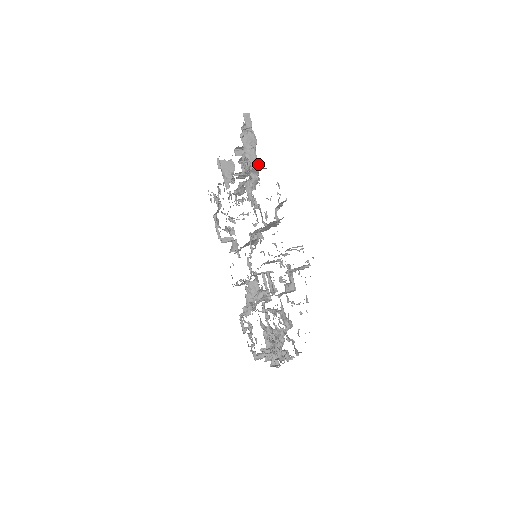
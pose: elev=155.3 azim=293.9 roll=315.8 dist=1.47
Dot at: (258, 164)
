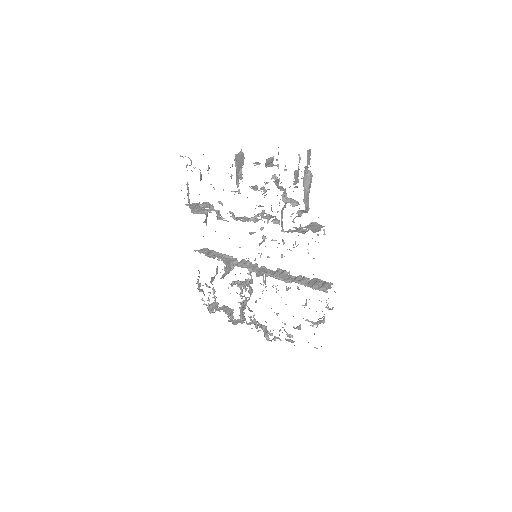
Dot at: occluded
